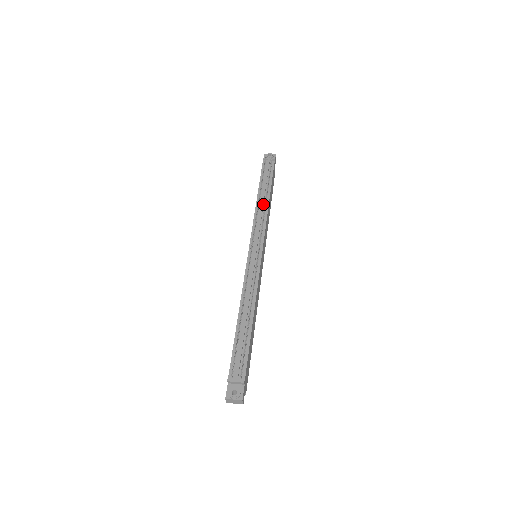
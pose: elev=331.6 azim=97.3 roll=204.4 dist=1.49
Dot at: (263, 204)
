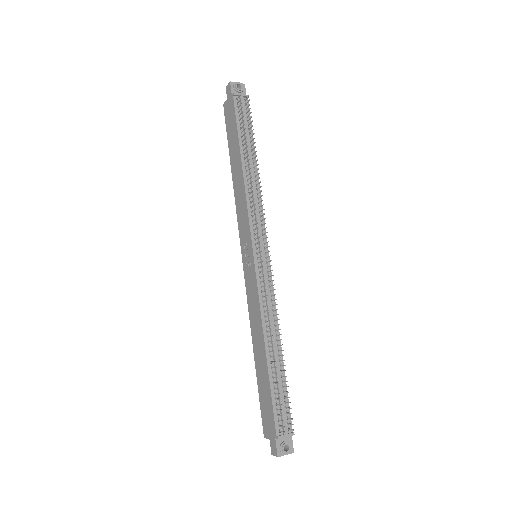
Dot at: (252, 177)
